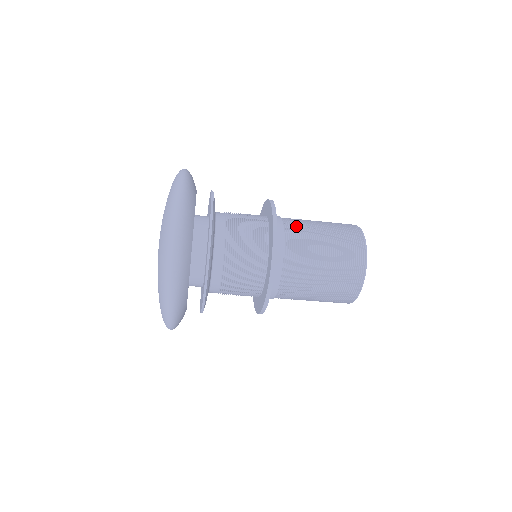
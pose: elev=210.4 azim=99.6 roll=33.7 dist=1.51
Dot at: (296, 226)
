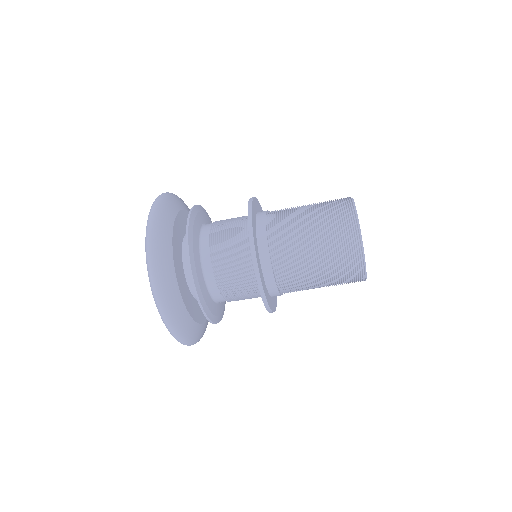
Dot at: occluded
